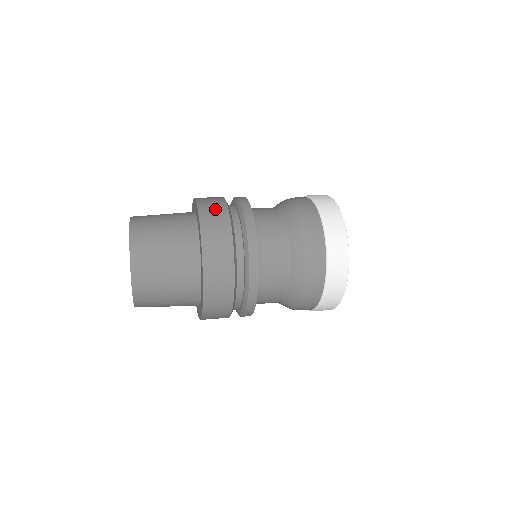
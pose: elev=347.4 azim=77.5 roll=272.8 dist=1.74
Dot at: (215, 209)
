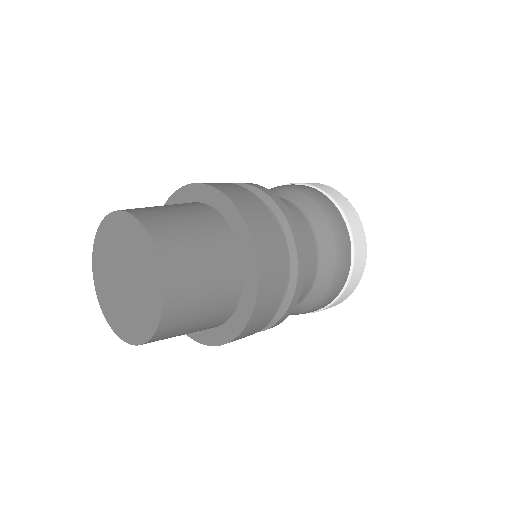
Dot at: occluded
